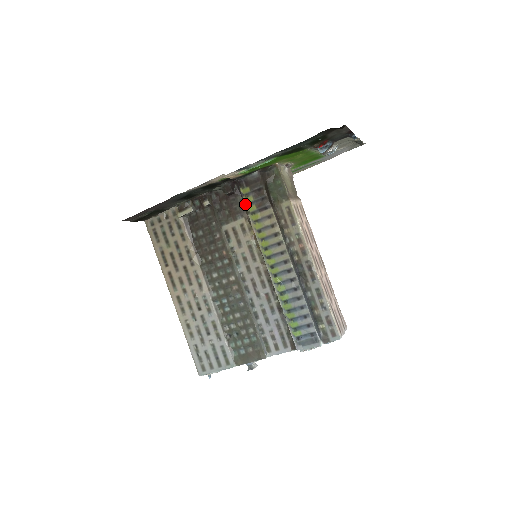
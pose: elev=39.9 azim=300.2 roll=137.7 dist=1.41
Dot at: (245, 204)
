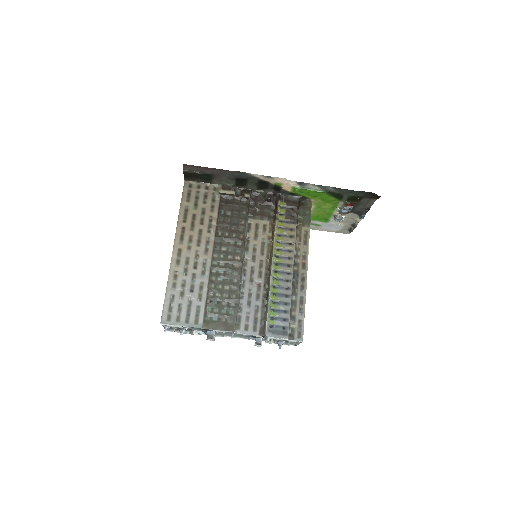
Dot at: (277, 212)
